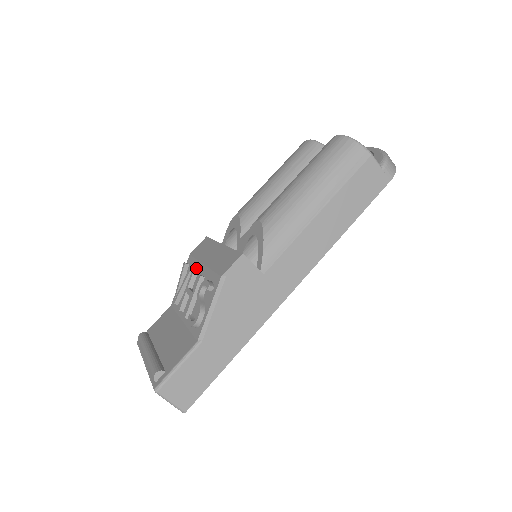
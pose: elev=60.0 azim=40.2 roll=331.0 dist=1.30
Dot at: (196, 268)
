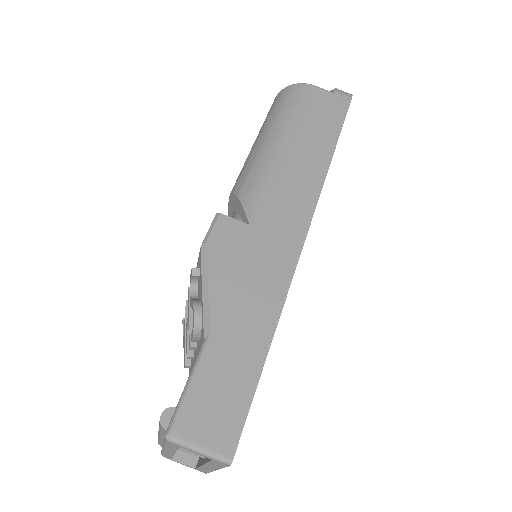
Dot at: occluded
